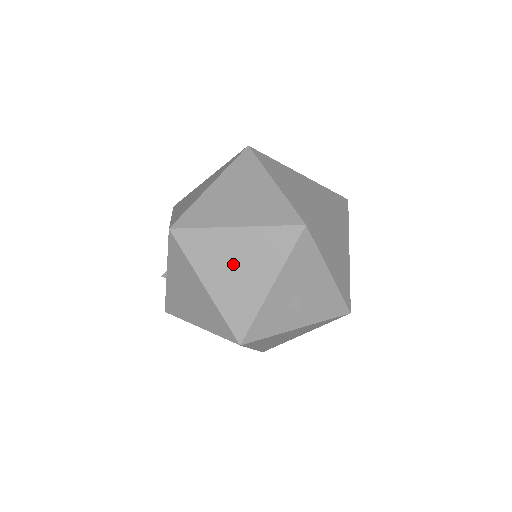
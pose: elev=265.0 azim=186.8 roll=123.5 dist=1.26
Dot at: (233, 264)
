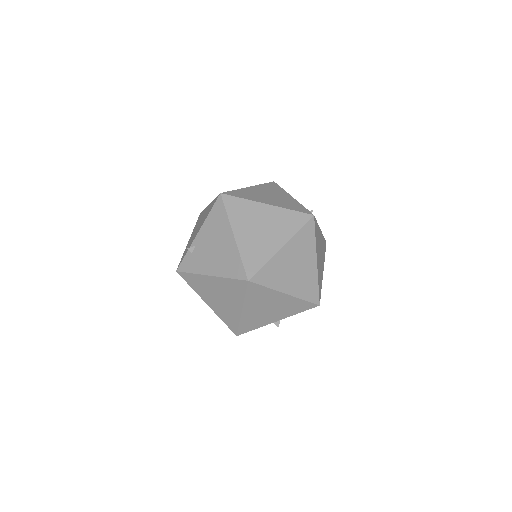
Dot at: (268, 307)
